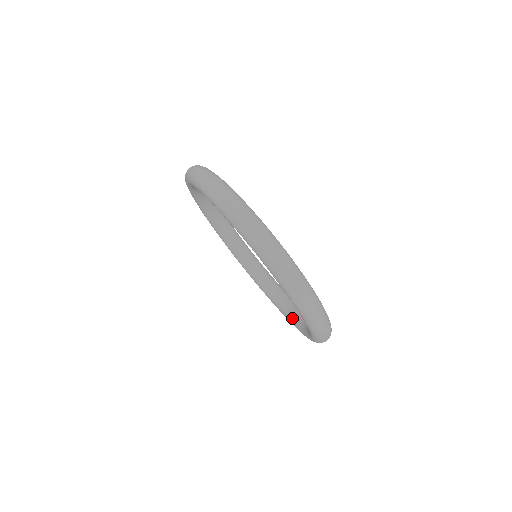
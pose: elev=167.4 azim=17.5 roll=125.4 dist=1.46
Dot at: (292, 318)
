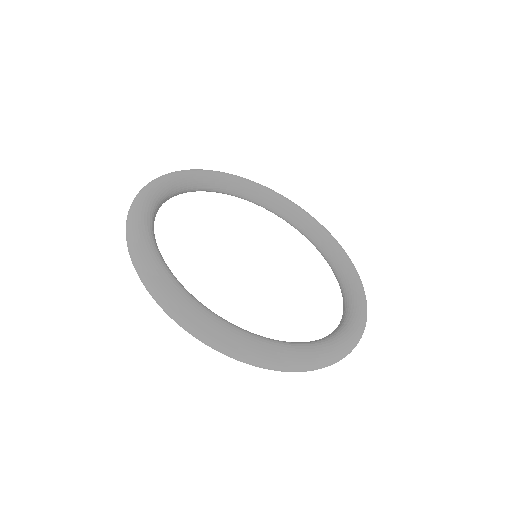
Dot at: occluded
